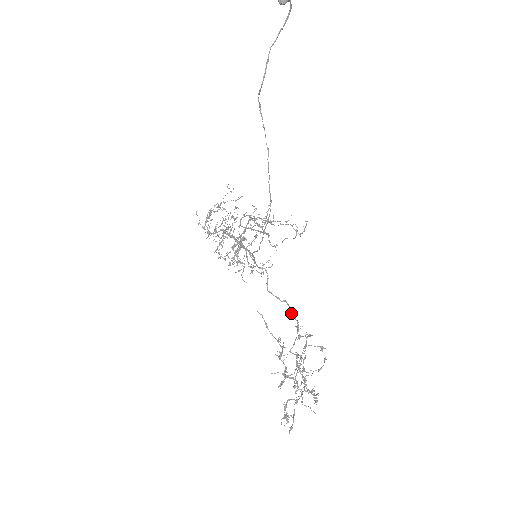
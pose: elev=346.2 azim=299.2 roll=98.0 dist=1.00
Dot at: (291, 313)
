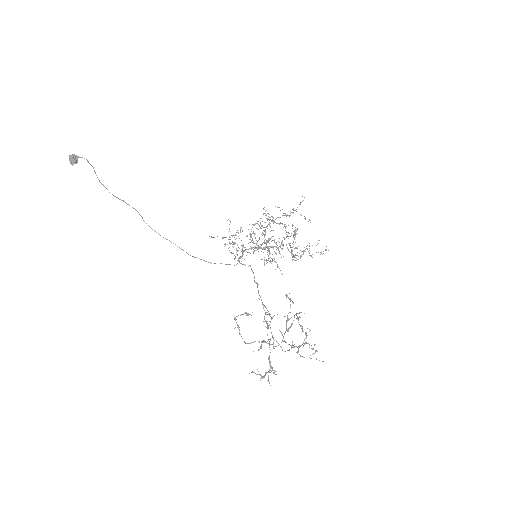
Dot at: (258, 291)
